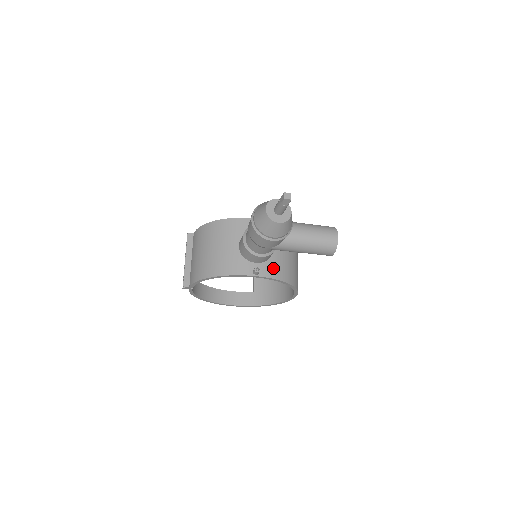
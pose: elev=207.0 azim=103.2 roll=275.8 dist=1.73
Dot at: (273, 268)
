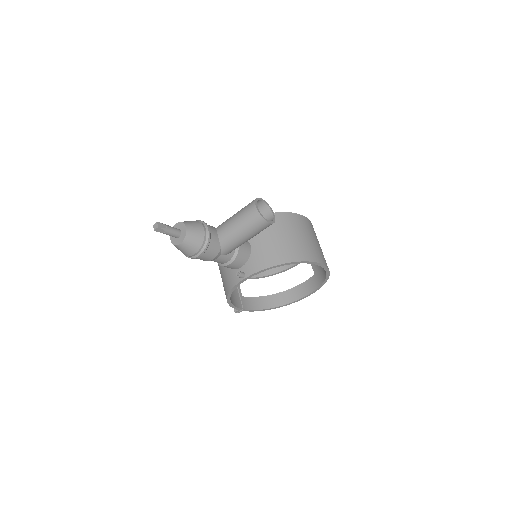
Dot at: (256, 262)
